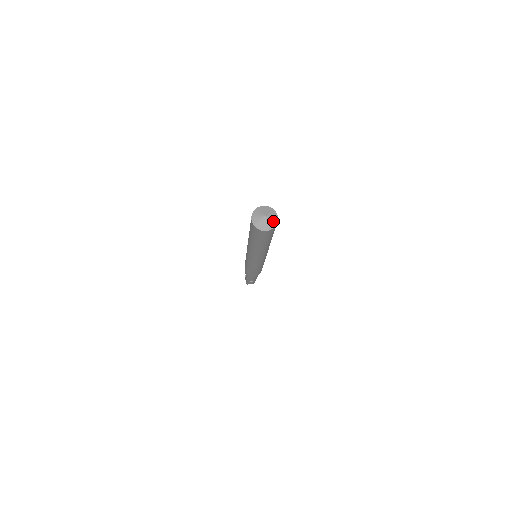
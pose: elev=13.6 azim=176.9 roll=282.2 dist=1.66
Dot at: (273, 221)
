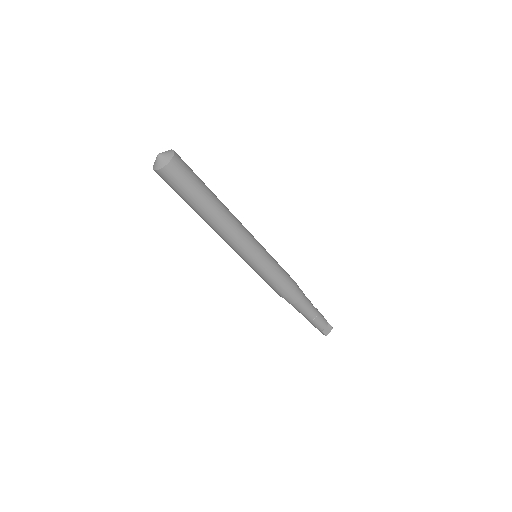
Dot at: (169, 155)
